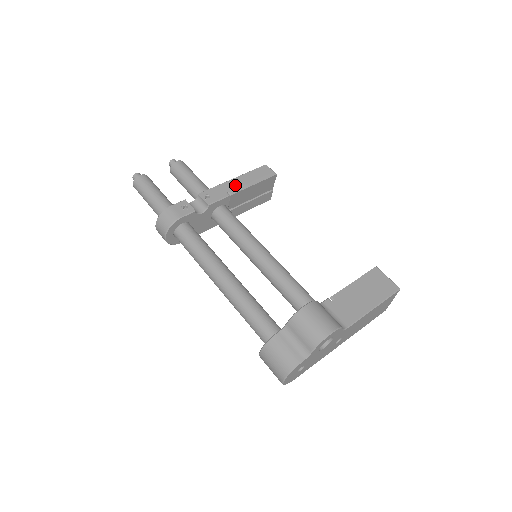
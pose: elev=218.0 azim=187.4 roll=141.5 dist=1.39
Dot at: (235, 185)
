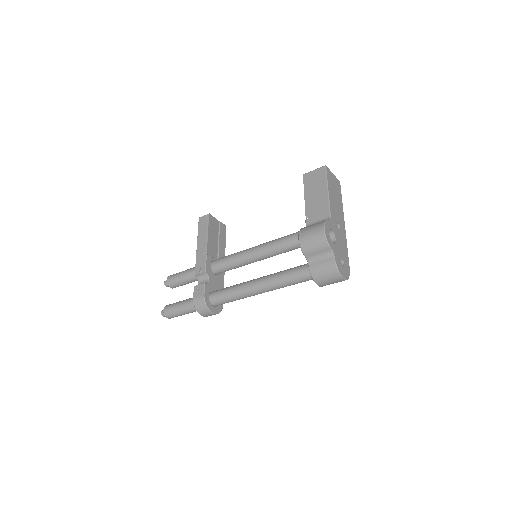
Dot at: (202, 247)
